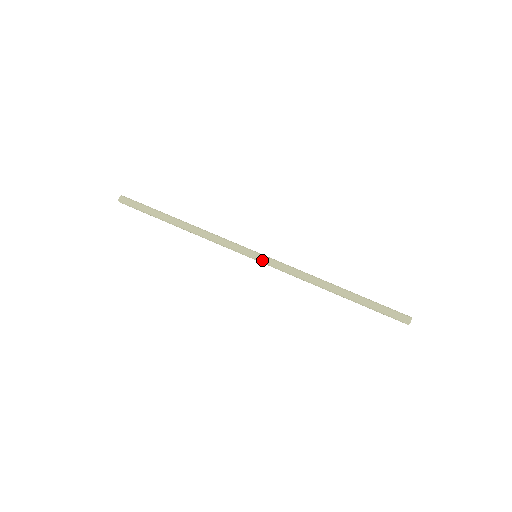
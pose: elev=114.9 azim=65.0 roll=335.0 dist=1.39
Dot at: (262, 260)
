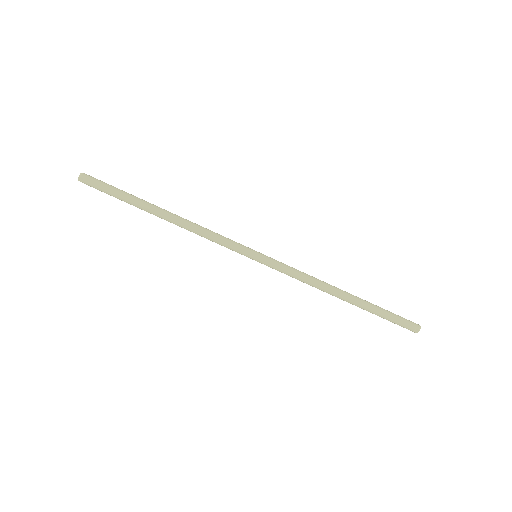
Dot at: (264, 261)
